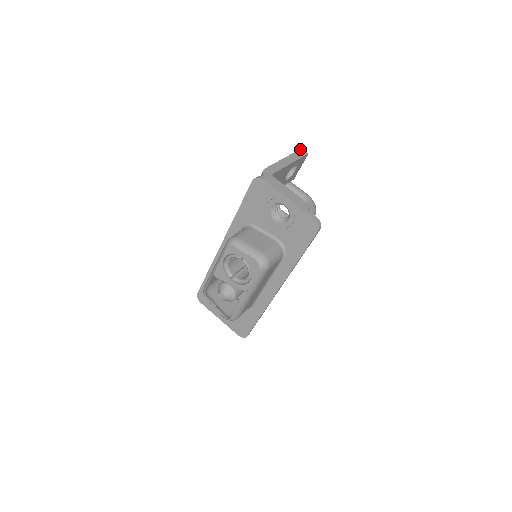
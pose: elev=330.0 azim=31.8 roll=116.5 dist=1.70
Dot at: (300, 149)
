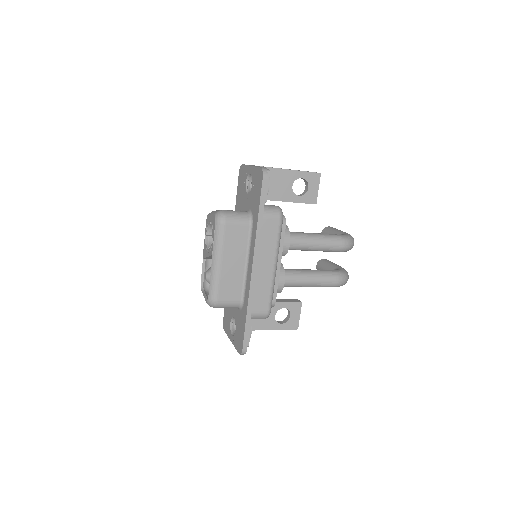
Dot at: occluded
